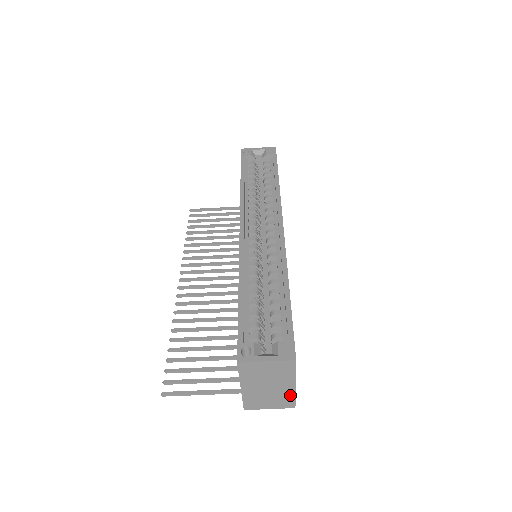
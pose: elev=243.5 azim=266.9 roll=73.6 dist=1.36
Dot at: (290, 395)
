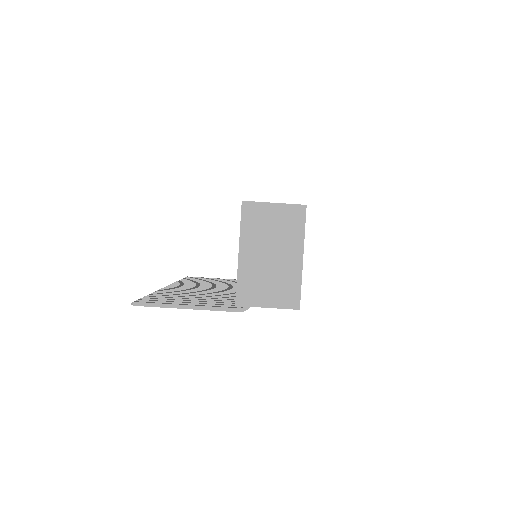
Dot at: (295, 278)
